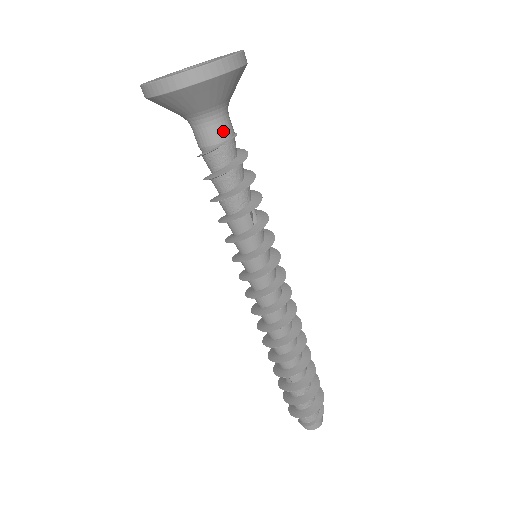
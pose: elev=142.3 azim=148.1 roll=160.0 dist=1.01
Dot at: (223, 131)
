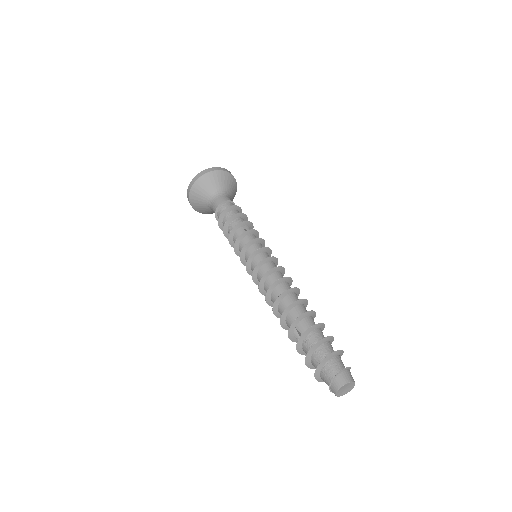
Dot at: (223, 199)
